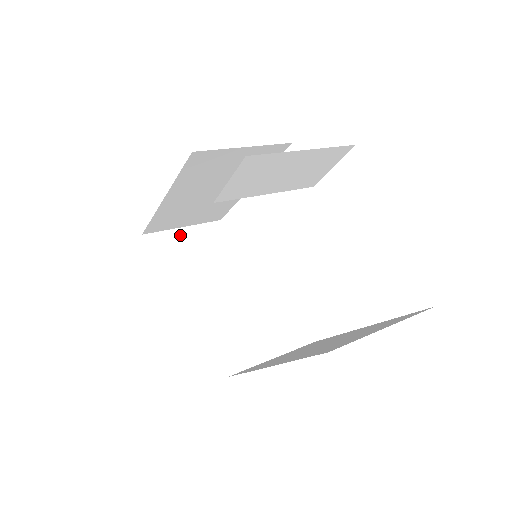
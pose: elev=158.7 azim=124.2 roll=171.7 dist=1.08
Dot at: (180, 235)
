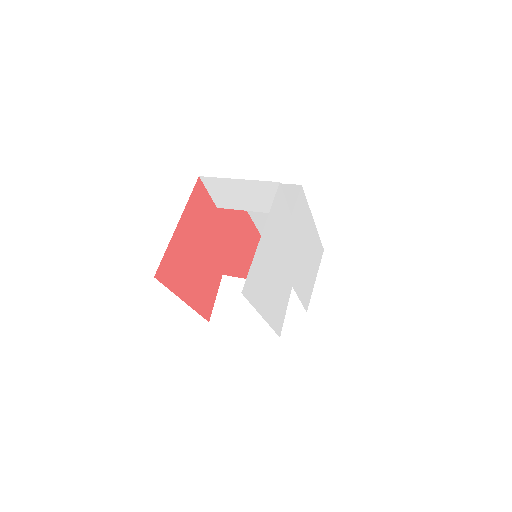
Dot at: occluded
